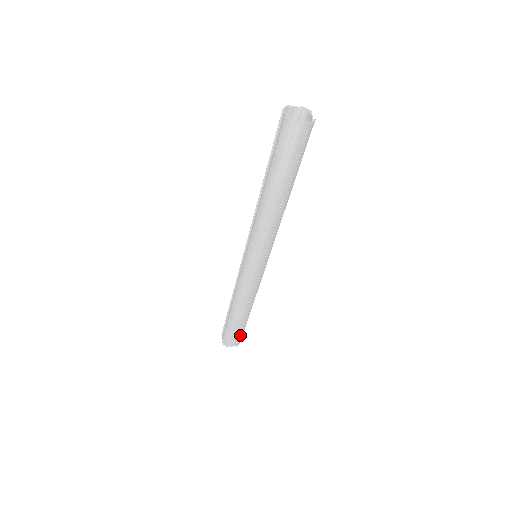
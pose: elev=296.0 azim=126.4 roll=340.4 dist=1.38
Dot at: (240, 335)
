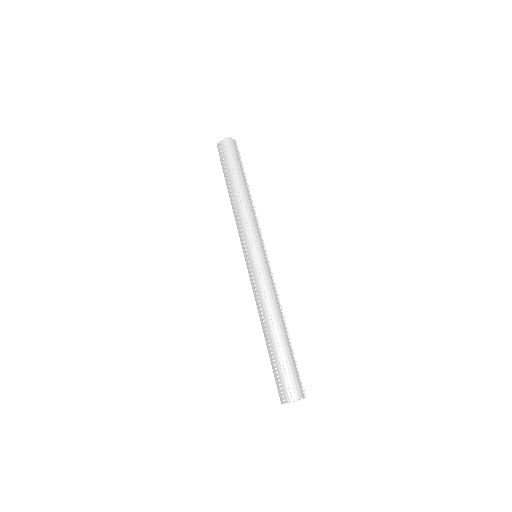
Dot at: (298, 371)
